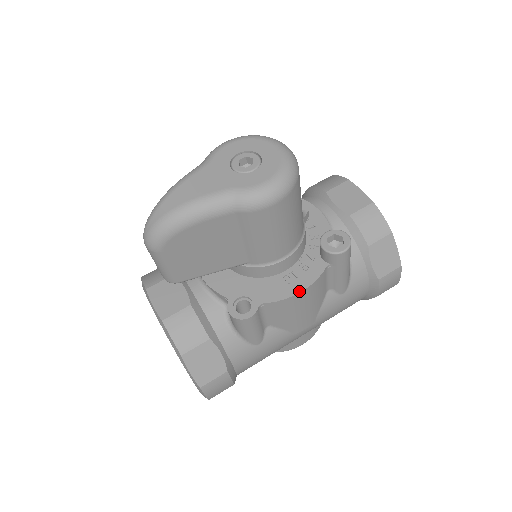
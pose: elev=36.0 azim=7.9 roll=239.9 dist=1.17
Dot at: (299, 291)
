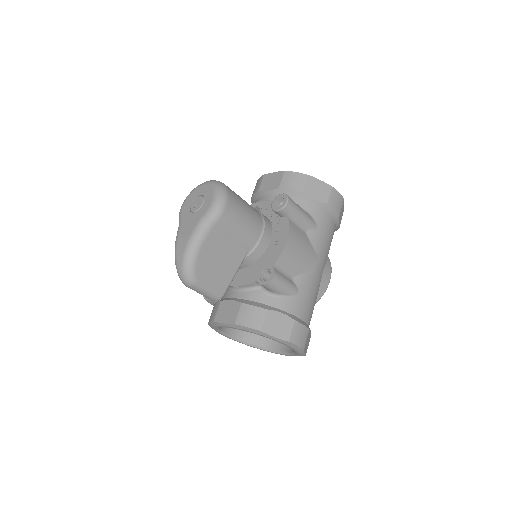
Dot at: (285, 241)
